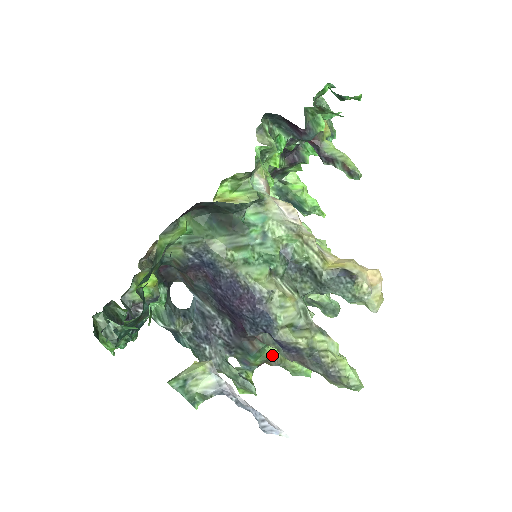
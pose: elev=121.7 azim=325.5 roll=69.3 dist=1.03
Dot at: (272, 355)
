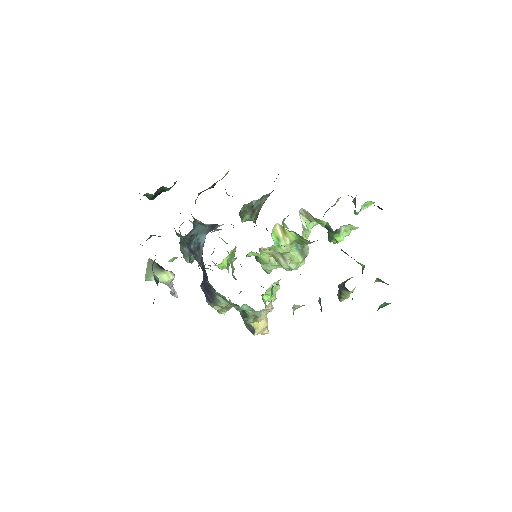
Dot at: occluded
